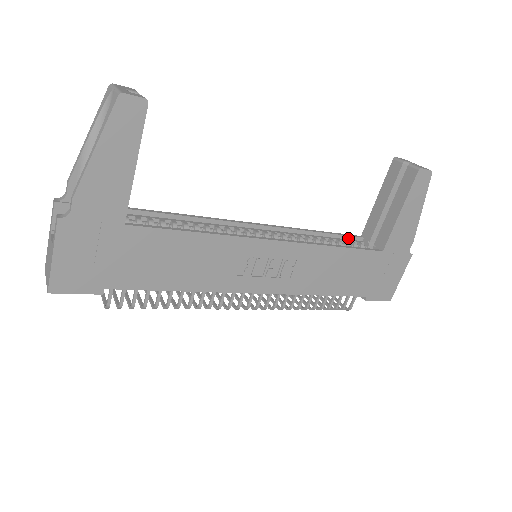
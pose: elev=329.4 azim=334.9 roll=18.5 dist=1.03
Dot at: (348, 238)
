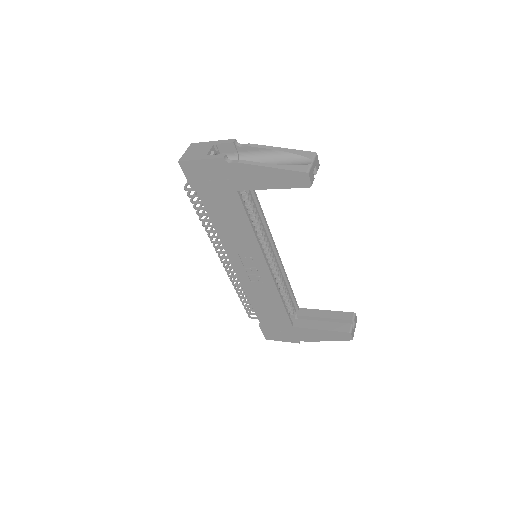
Dot at: (294, 301)
